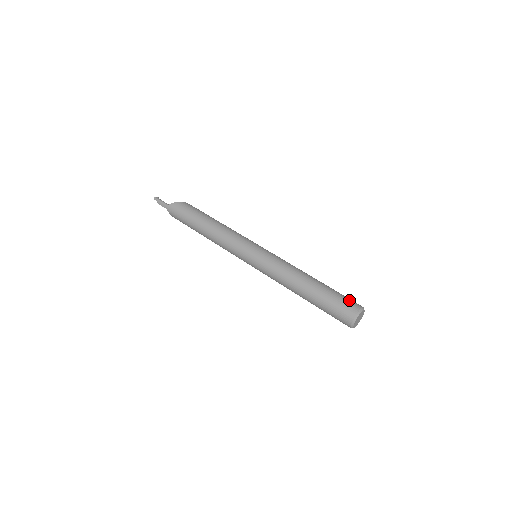
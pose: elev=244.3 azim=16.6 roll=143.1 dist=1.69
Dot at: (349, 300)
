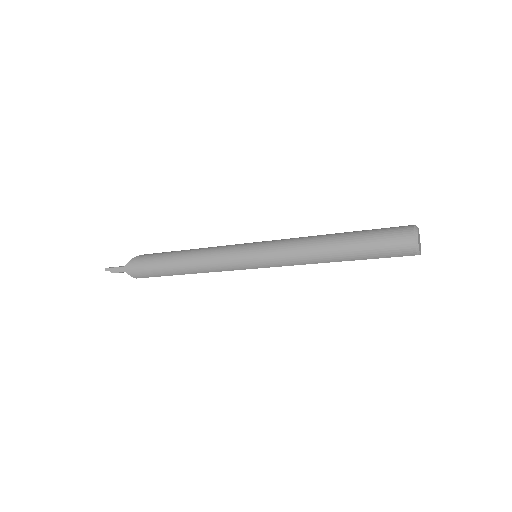
Dot at: (394, 227)
